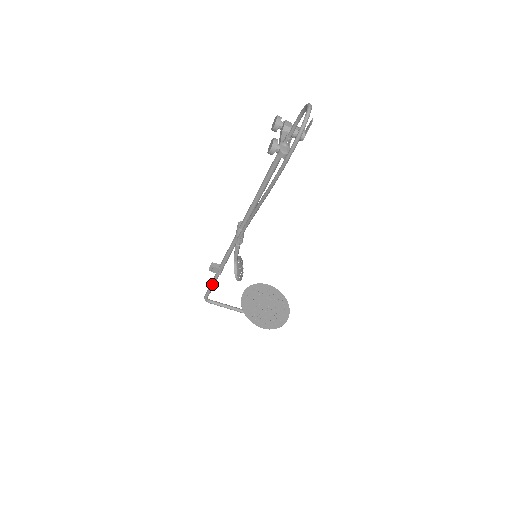
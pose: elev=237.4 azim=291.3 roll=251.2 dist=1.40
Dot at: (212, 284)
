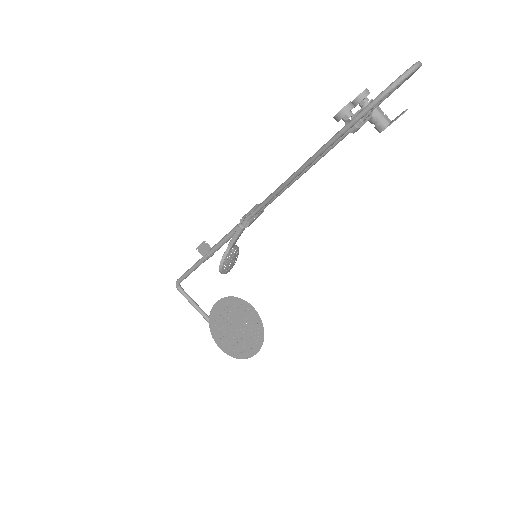
Dot at: (192, 268)
